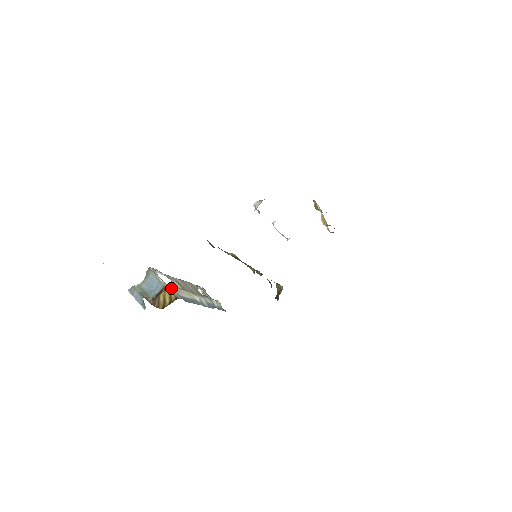
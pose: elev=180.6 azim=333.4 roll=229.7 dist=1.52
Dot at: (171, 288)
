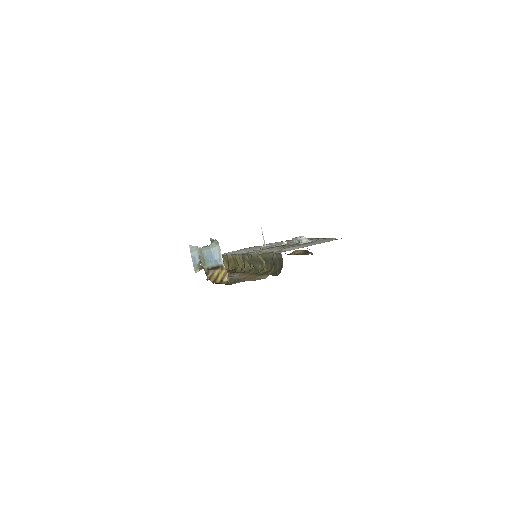
Dot at: (226, 270)
